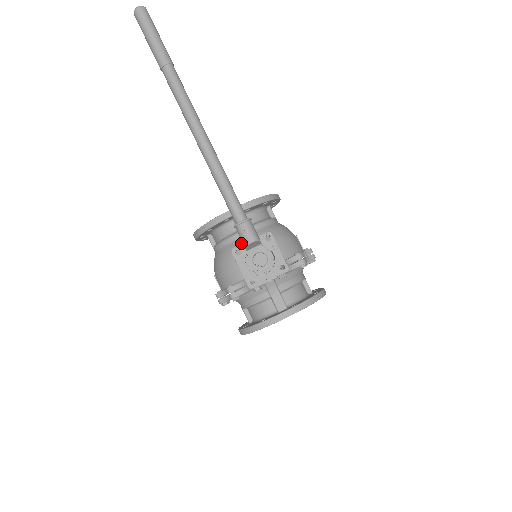
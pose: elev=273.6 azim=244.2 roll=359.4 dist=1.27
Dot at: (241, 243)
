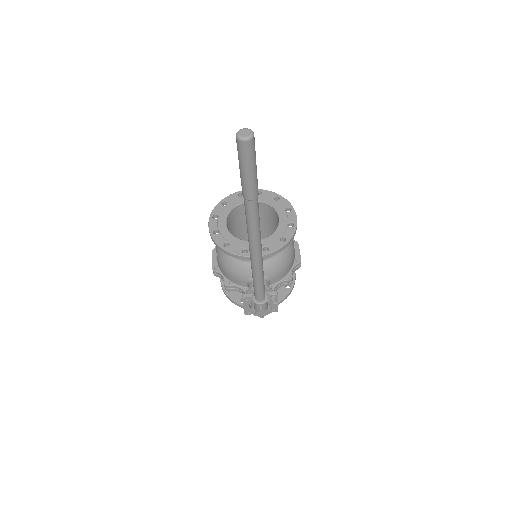
Dot at: (250, 267)
